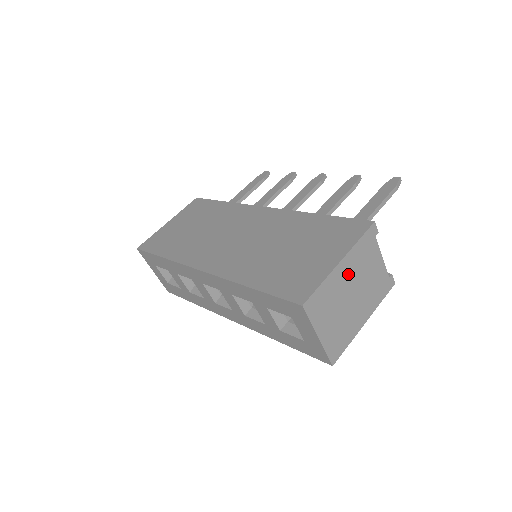
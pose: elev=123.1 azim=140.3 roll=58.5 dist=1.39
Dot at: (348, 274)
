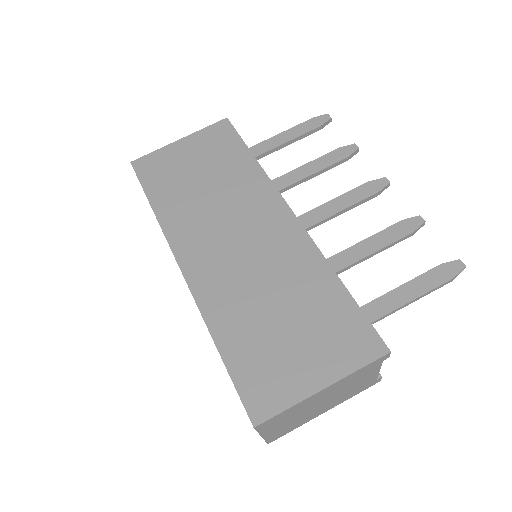
Dot at: (327, 393)
